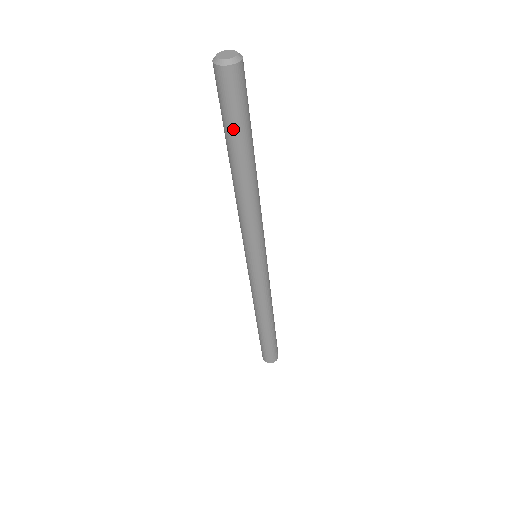
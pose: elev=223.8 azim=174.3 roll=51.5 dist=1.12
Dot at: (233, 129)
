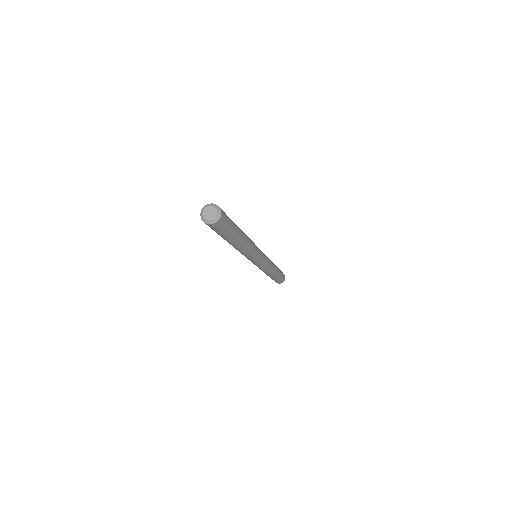
Dot at: (218, 234)
